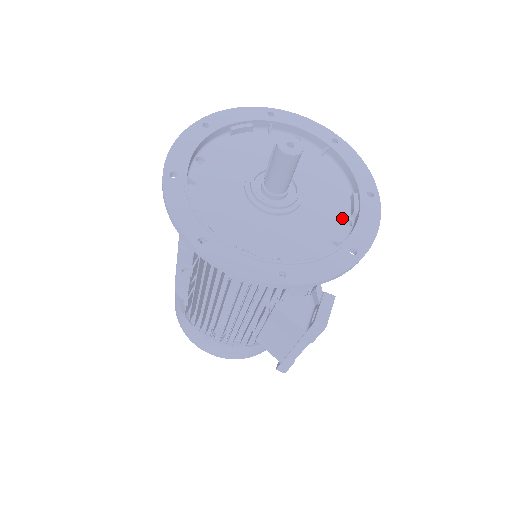
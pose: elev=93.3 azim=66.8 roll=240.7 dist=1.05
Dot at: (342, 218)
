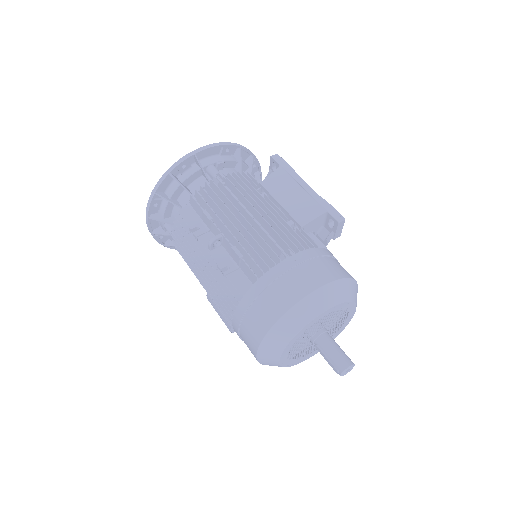
Dot at: occluded
